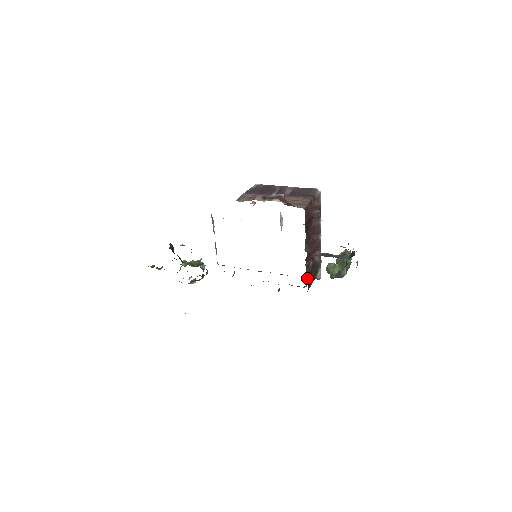
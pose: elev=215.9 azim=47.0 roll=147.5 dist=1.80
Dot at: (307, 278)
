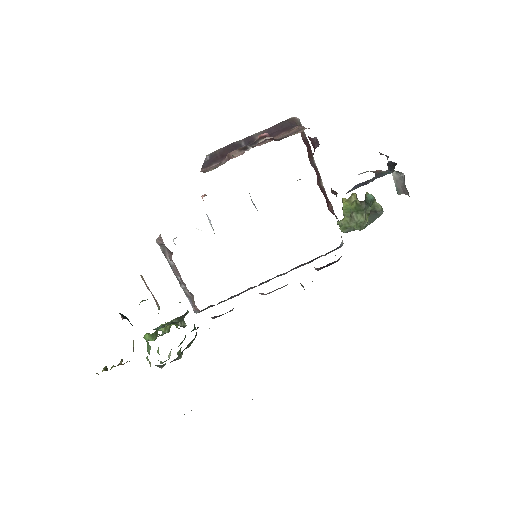
Dot at: occluded
